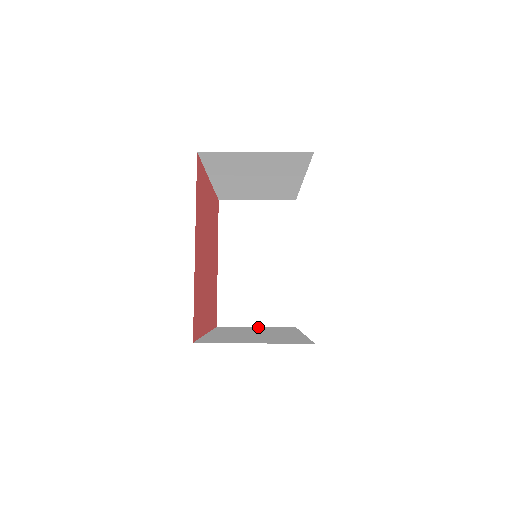
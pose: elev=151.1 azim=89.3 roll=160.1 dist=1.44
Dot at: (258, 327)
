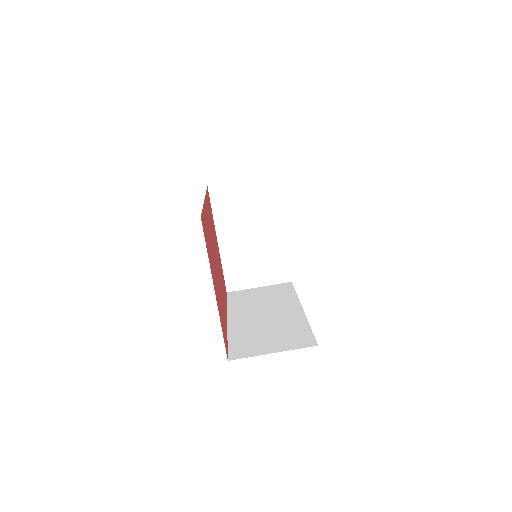
Dot at: (261, 288)
